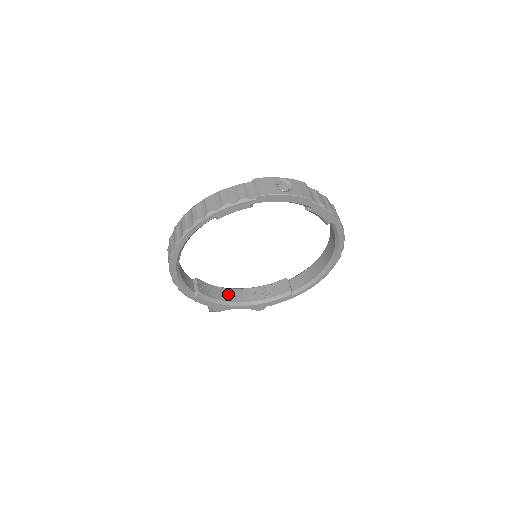
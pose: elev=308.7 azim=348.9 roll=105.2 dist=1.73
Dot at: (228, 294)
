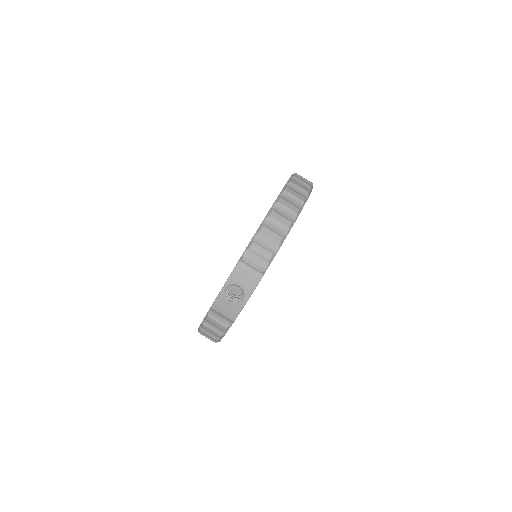
Dot at: occluded
